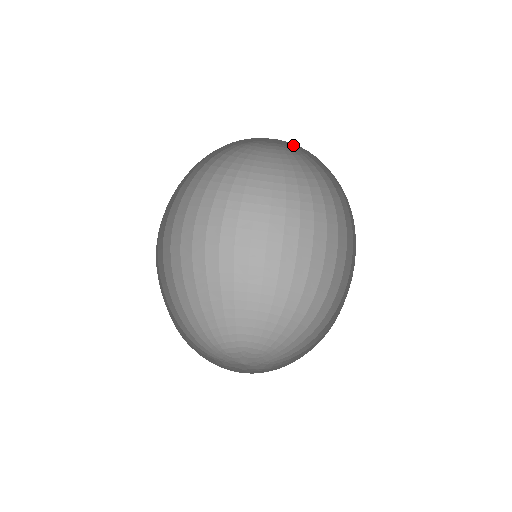
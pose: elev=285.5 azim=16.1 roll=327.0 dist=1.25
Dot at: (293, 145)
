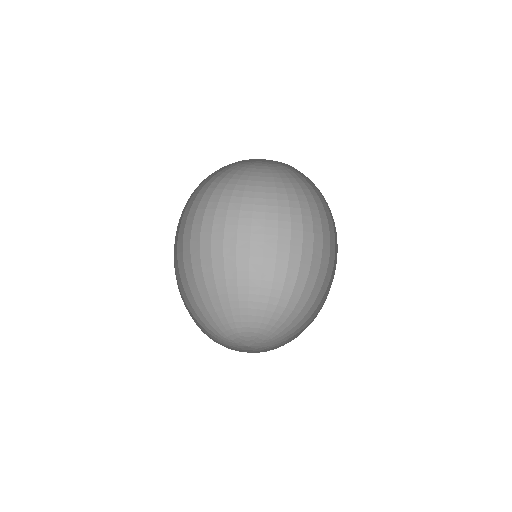
Dot at: (279, 163)
